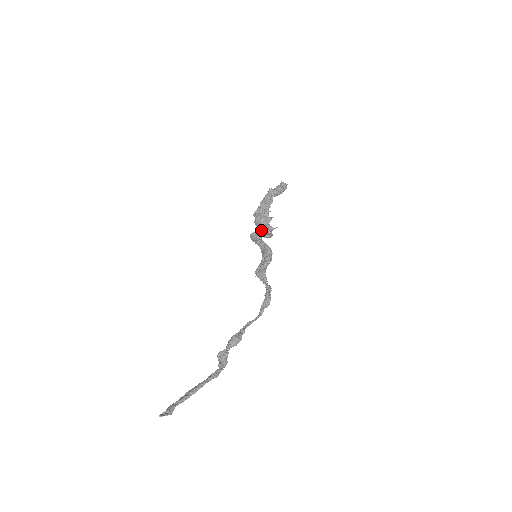
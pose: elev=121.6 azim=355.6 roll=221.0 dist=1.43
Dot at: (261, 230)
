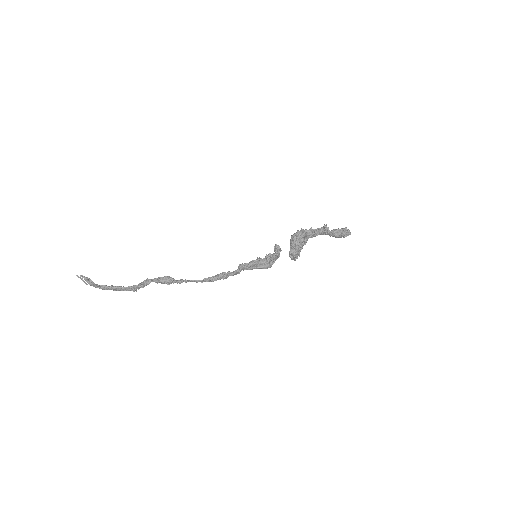
Dot at: occluded
